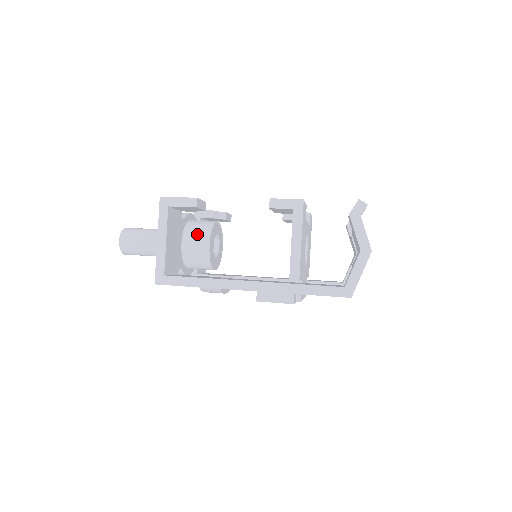
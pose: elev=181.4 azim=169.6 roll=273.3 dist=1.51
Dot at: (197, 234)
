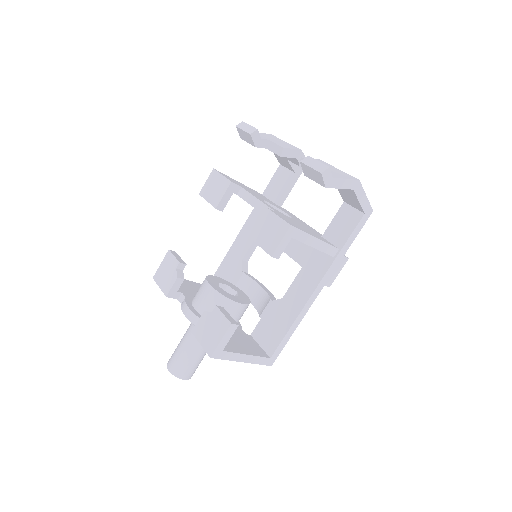
Dot at: occluded
